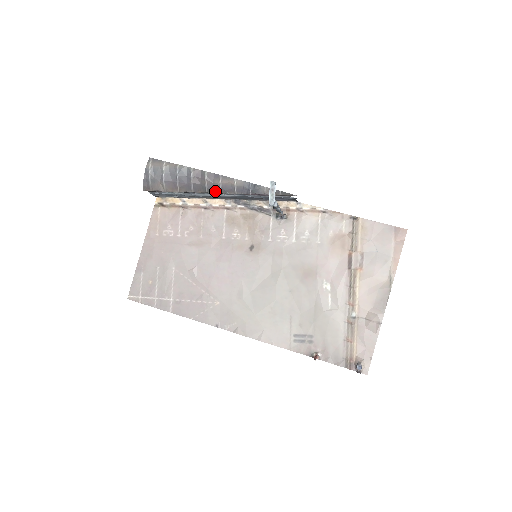
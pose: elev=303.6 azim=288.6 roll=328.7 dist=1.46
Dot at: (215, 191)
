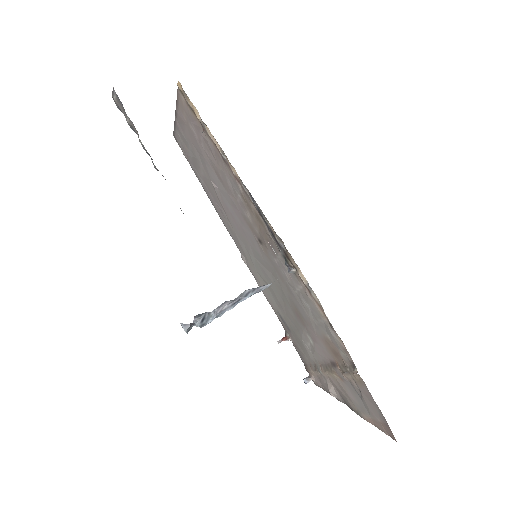
Dot at: occluded
